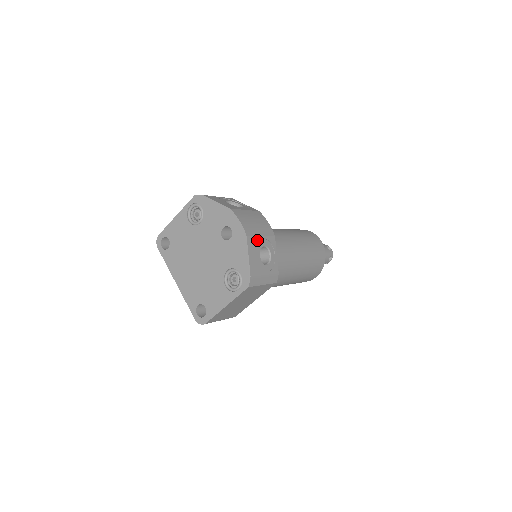
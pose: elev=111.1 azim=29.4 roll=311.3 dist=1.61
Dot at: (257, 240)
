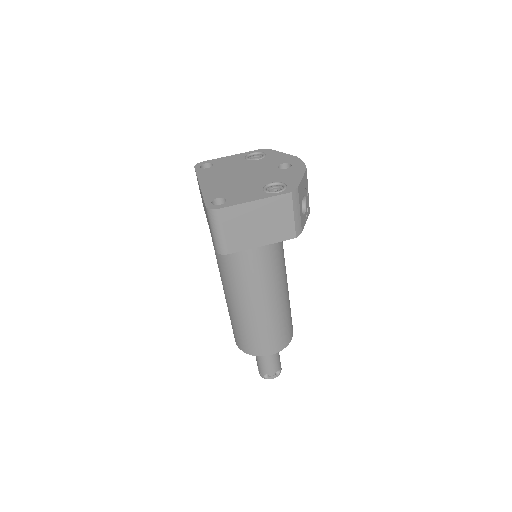
Dot at: (307, 186)
